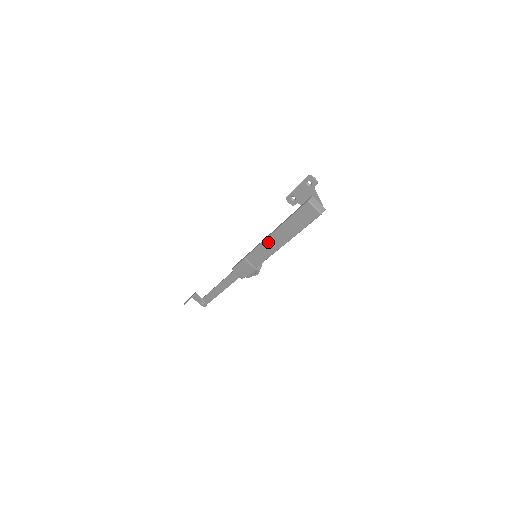
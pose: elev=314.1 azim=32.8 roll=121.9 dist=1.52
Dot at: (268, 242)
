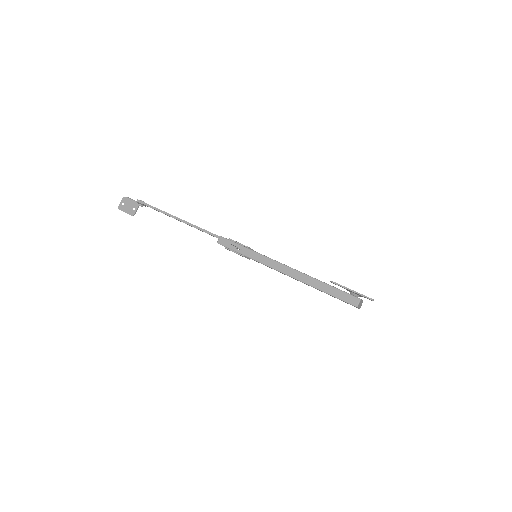
Dot at: occluded
